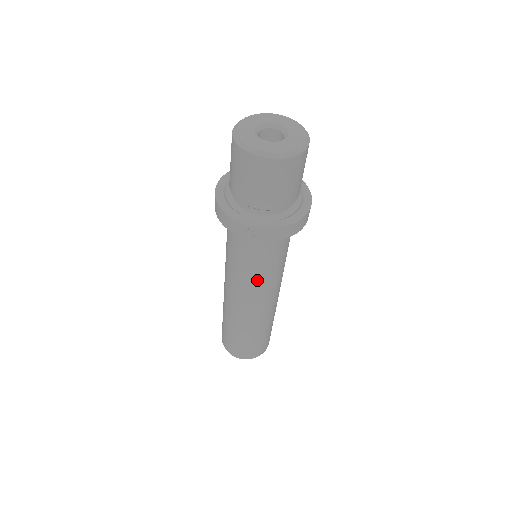
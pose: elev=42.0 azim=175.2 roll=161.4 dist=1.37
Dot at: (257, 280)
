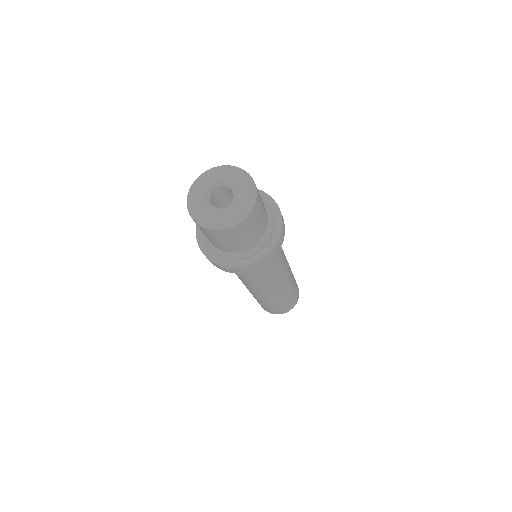
Dot at: (279, 267)
